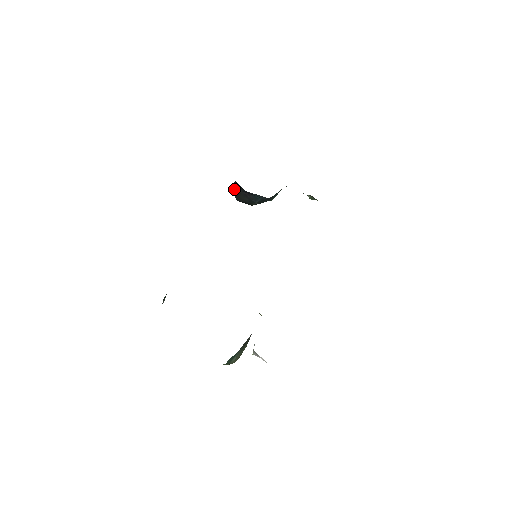
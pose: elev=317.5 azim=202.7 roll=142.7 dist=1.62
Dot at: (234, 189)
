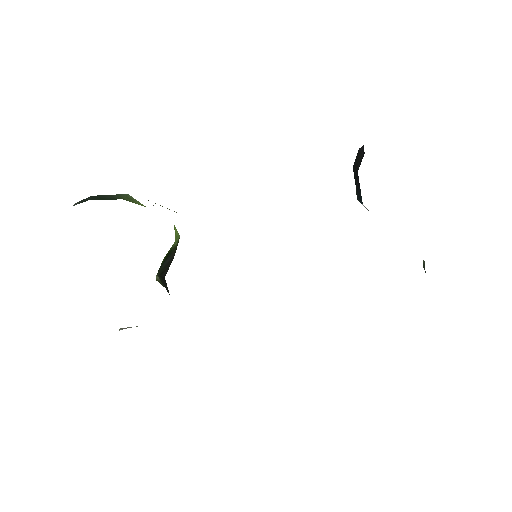
Dot at: (359, 155)
